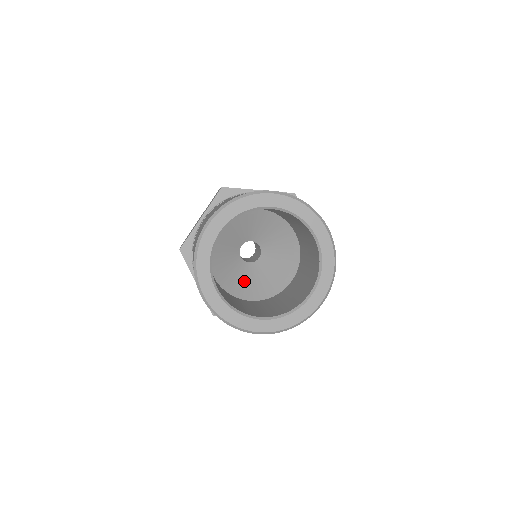
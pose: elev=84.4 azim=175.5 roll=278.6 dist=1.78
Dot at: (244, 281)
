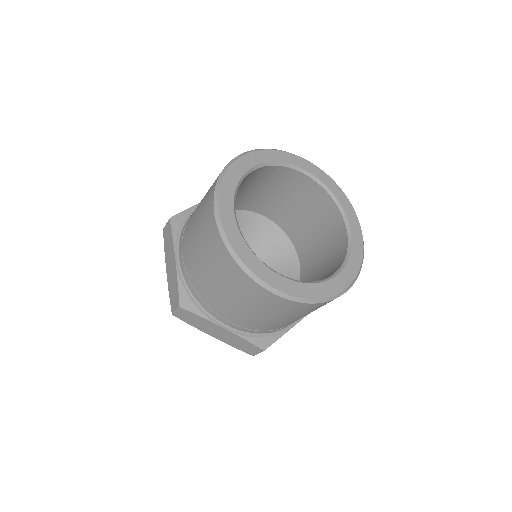
Dot at: occluded
